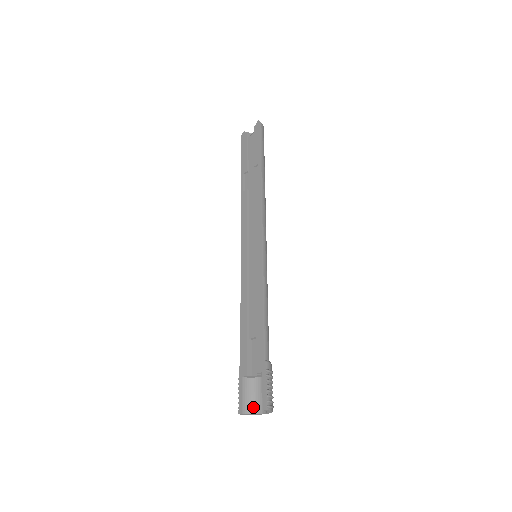
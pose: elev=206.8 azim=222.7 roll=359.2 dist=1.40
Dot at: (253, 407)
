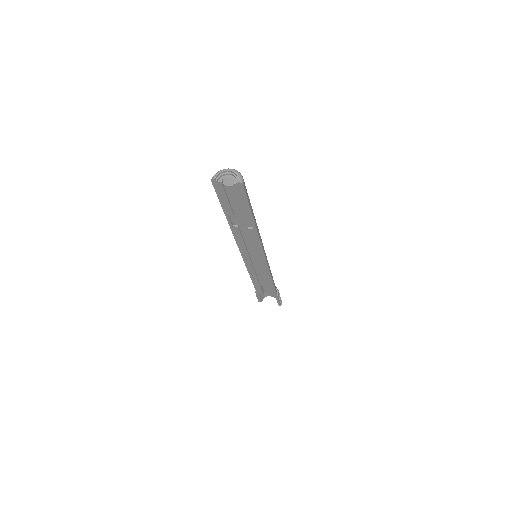
Dot at: (265, 296)
